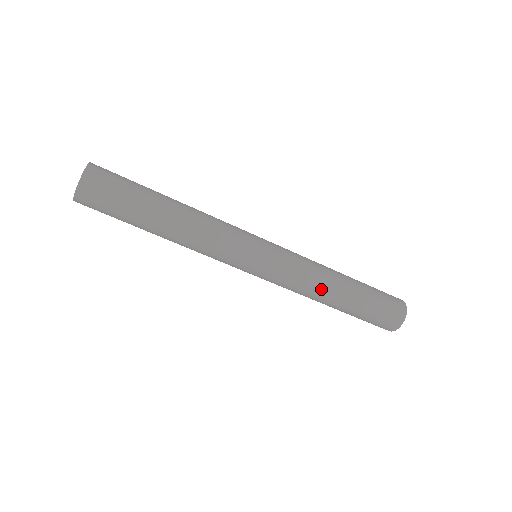
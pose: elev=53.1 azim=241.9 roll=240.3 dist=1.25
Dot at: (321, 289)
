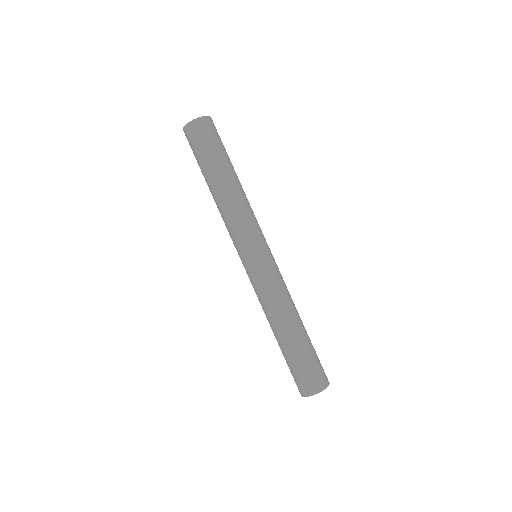
Dot at: (280, 312)
